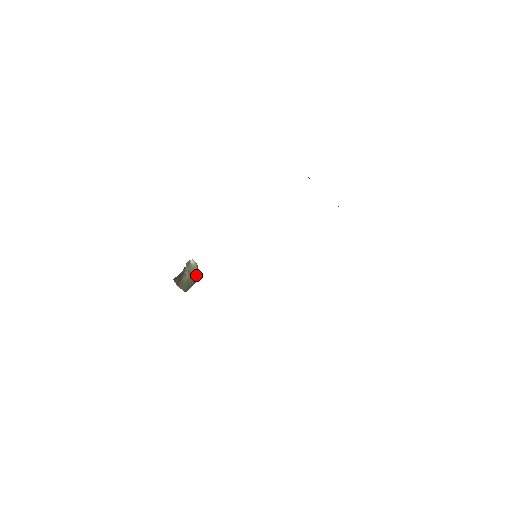
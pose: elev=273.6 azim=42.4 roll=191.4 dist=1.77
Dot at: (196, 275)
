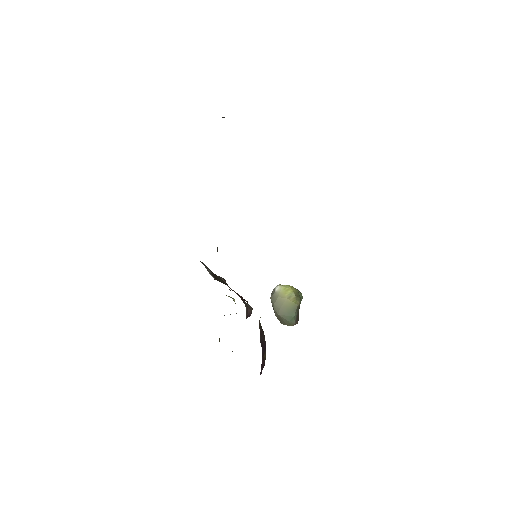
Dot at: (291, 300)
